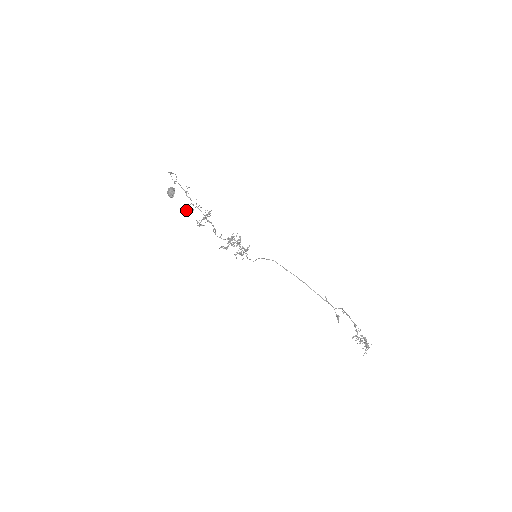
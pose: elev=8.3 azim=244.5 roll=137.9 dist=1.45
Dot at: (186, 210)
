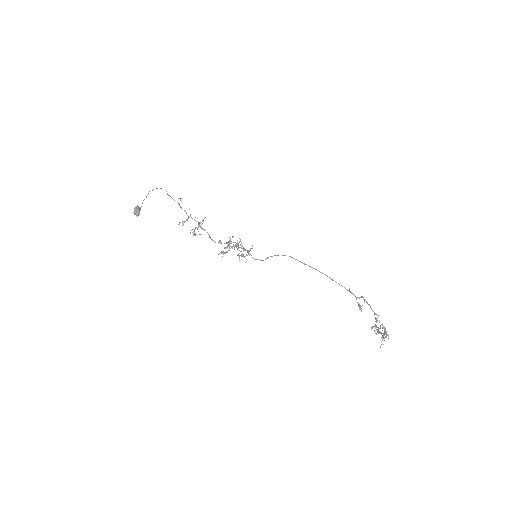
Dot at: (179, 222)
